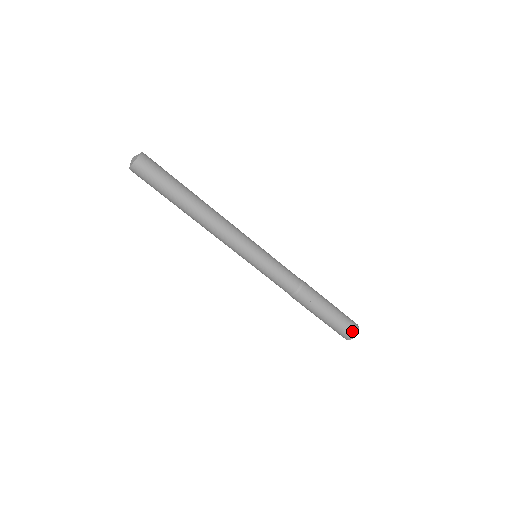
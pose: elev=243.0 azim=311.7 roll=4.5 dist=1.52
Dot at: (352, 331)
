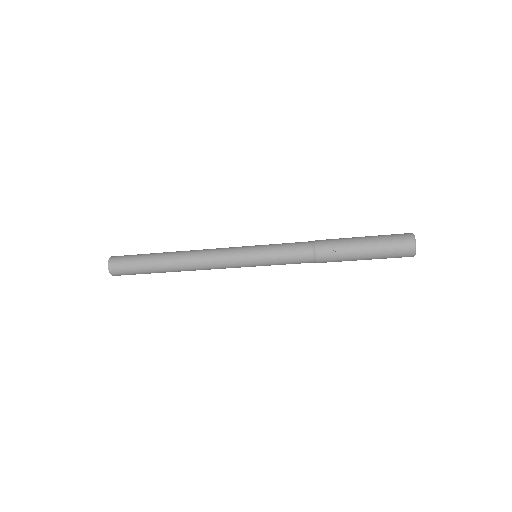
Dot at: (406, 243)
